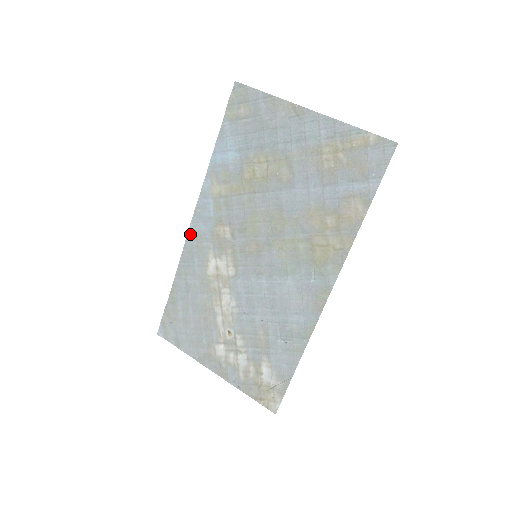
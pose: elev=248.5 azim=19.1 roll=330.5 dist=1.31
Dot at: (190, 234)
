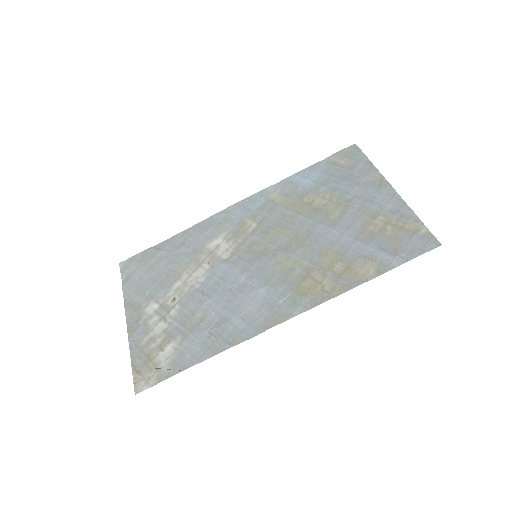
Dot at: (224, 211)
